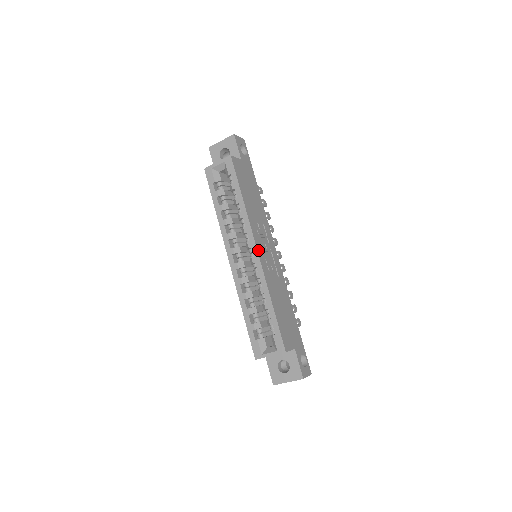
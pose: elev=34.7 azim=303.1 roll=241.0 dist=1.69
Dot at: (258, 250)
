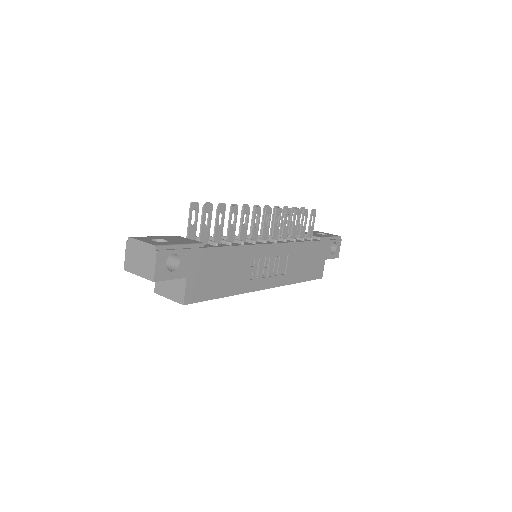
Dot at: (266, 287)
